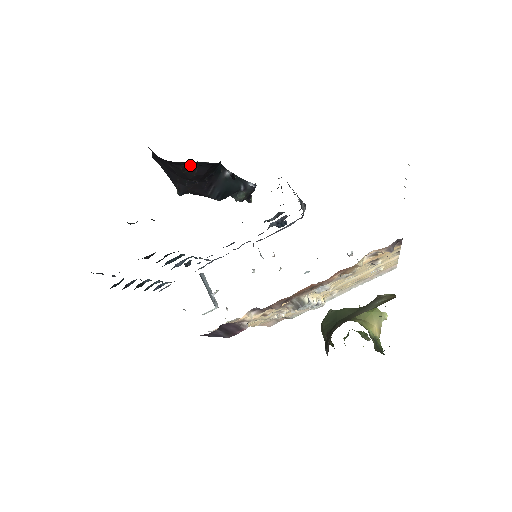
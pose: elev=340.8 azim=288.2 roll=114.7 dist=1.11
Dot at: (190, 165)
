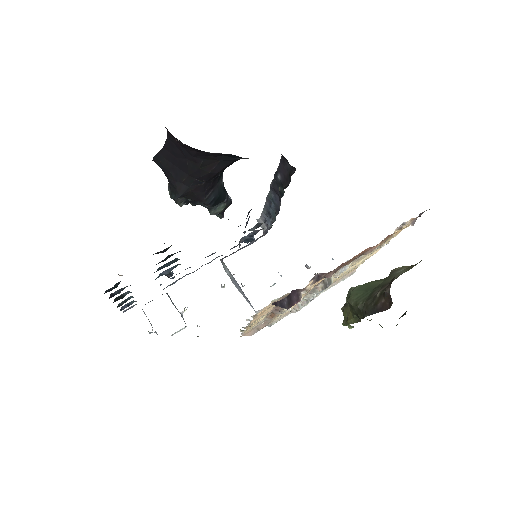
Dot at: (213, 159)
